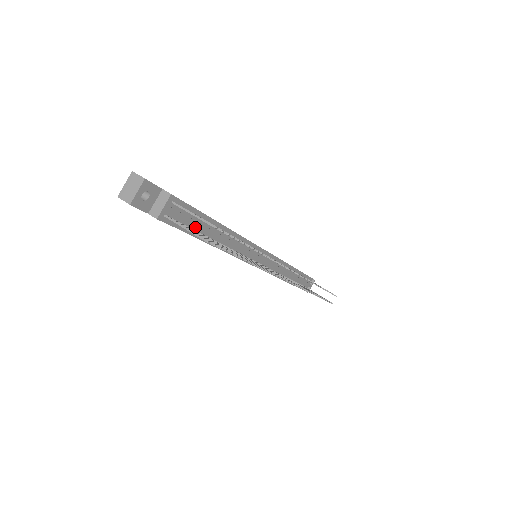
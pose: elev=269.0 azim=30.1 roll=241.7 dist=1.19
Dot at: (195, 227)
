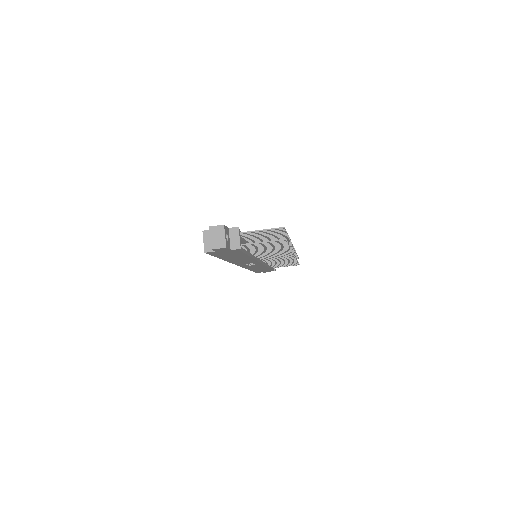
Dot at: occluded
